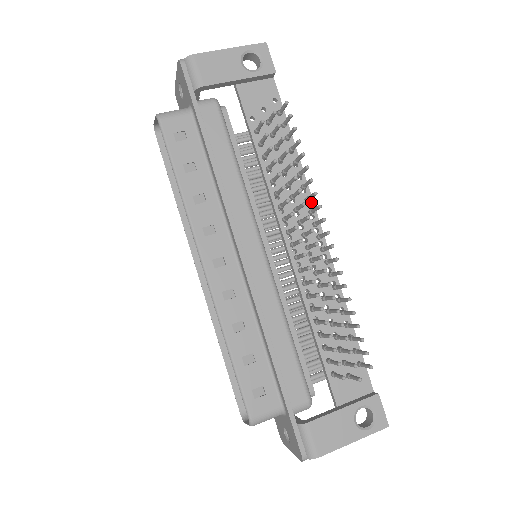
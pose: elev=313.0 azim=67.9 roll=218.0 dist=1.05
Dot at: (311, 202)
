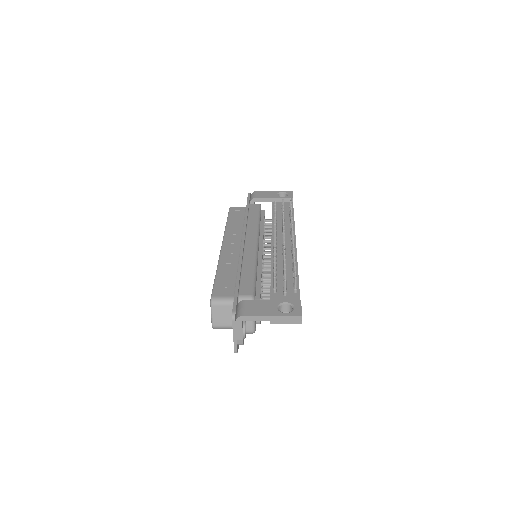
Dot at: (294, 234)
